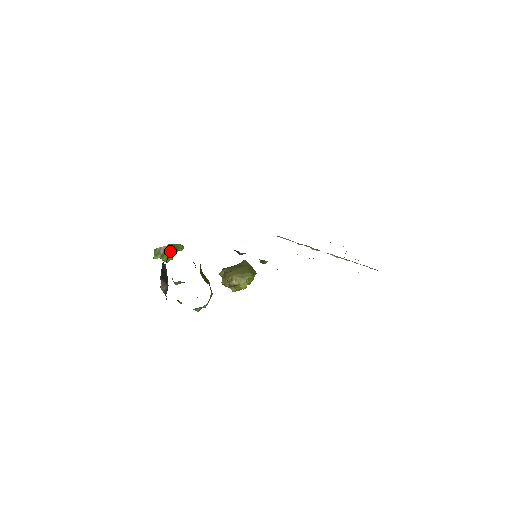
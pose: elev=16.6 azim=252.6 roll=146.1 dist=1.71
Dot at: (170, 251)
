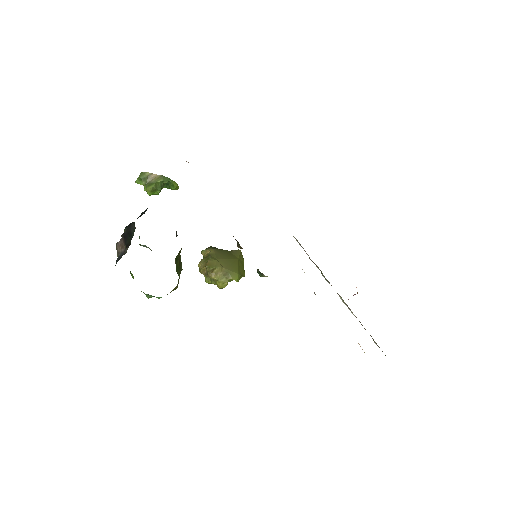
Dot at: (160, 184)
